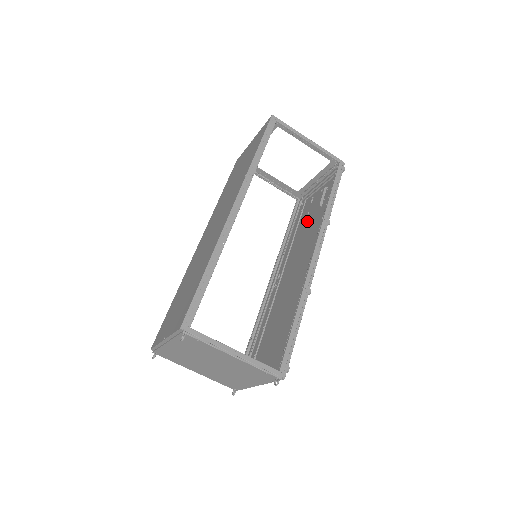
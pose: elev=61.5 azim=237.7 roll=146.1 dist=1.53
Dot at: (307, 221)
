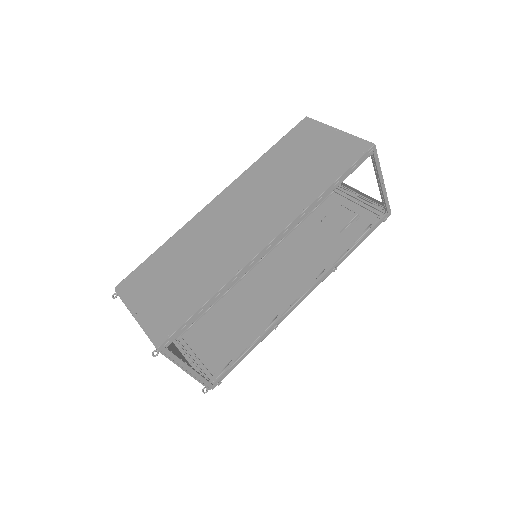
Dot at: (319, 227)
